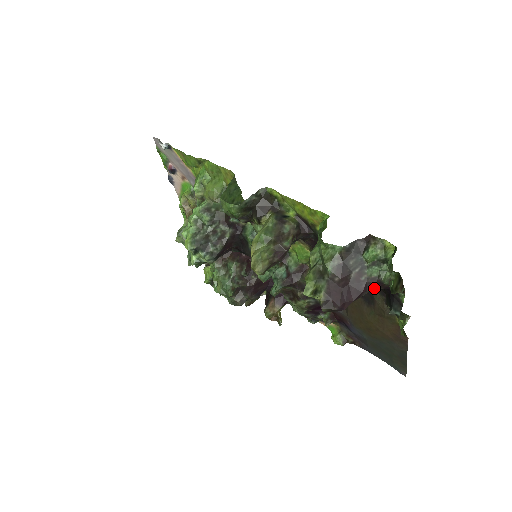
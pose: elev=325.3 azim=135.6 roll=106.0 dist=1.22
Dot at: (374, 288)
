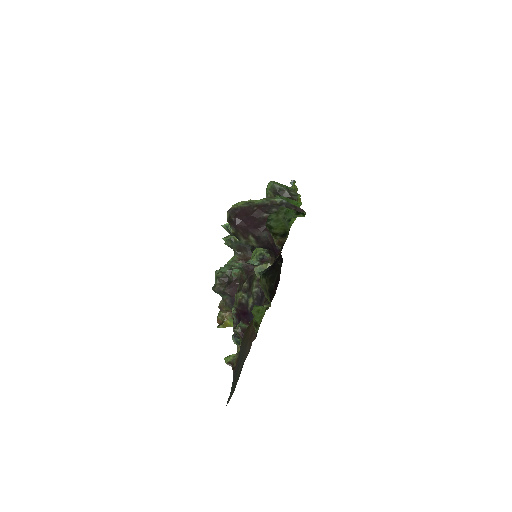
Dot at: (267, 235)
